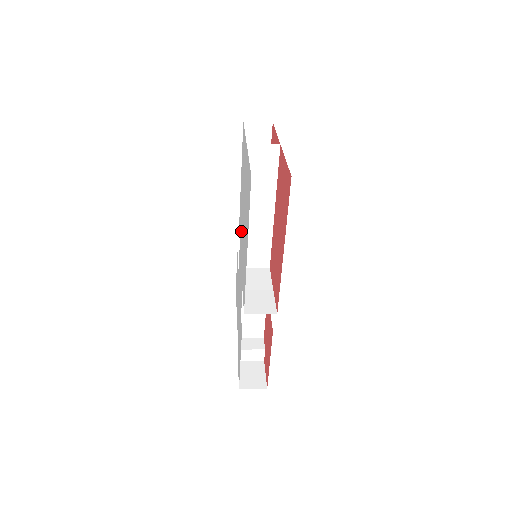
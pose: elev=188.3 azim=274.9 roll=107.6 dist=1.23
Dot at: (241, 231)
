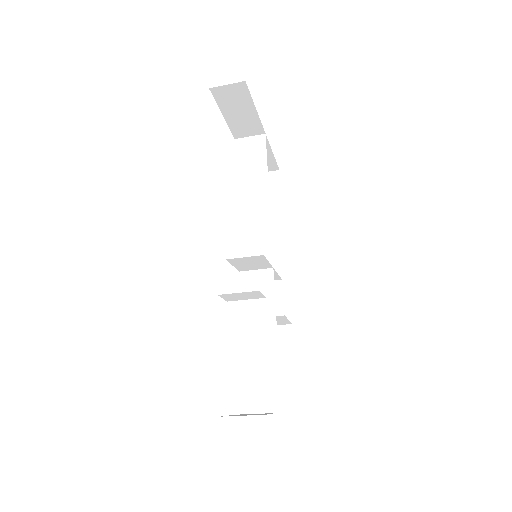
Dot at: occluded
